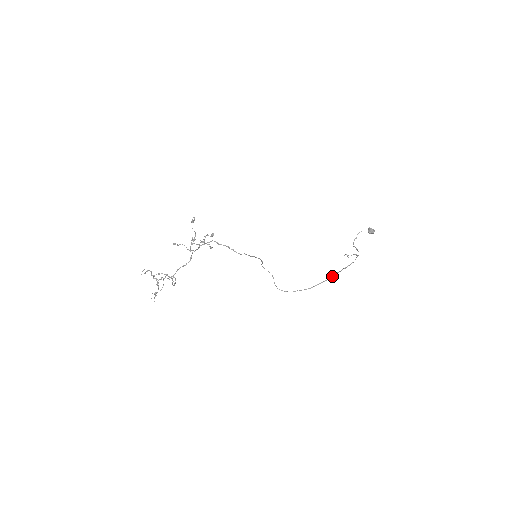
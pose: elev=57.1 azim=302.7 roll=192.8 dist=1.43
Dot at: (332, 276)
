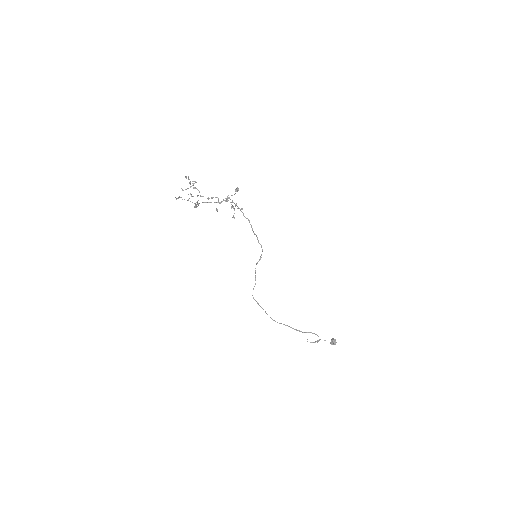
Dot at: (296, 329)
